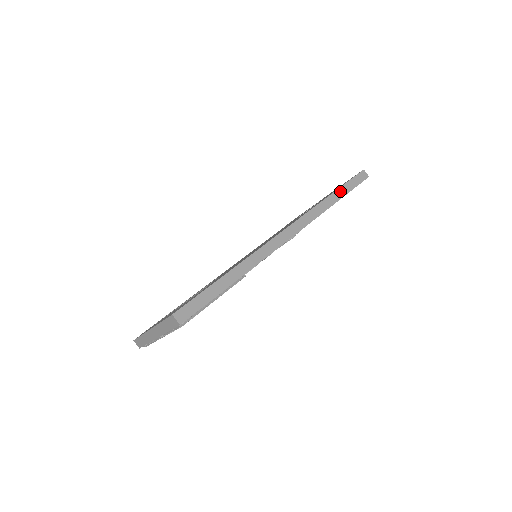
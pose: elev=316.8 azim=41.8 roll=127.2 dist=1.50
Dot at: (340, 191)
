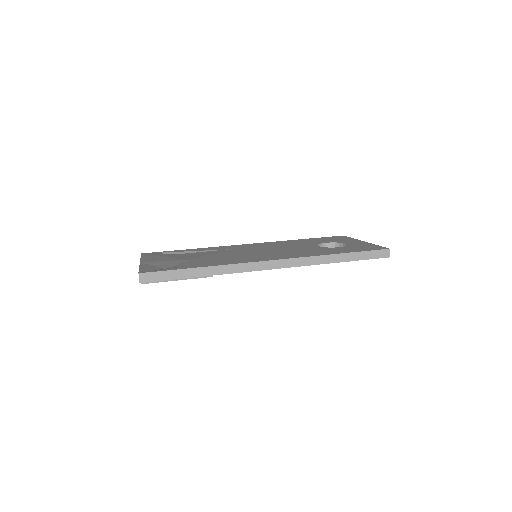
Dot at: (348, 255)
